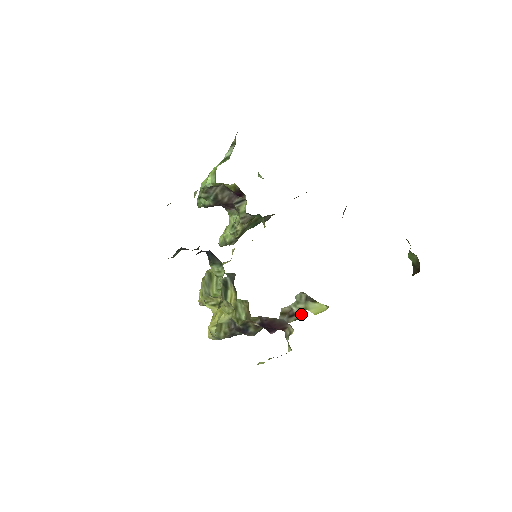
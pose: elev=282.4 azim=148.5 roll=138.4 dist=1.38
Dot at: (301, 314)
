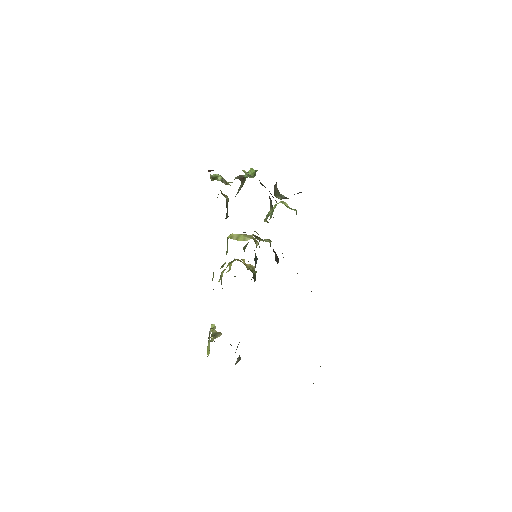
Dot at: occluded
